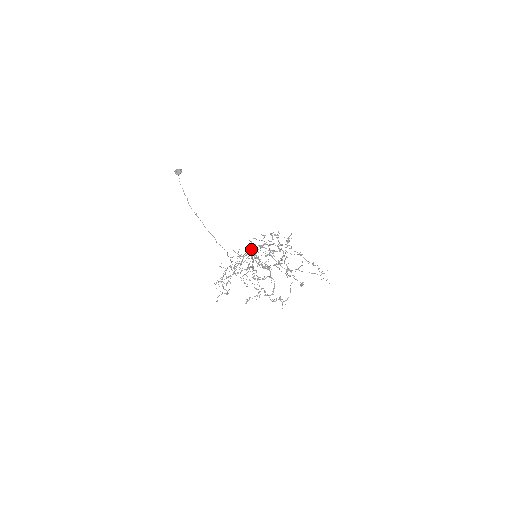
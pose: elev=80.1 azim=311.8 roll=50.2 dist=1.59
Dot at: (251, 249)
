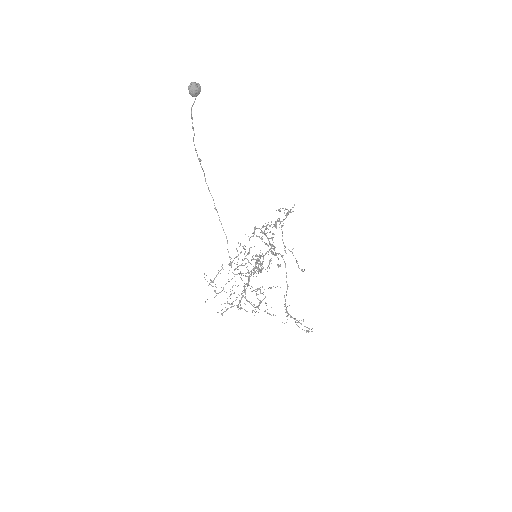
Dot at: occluded
